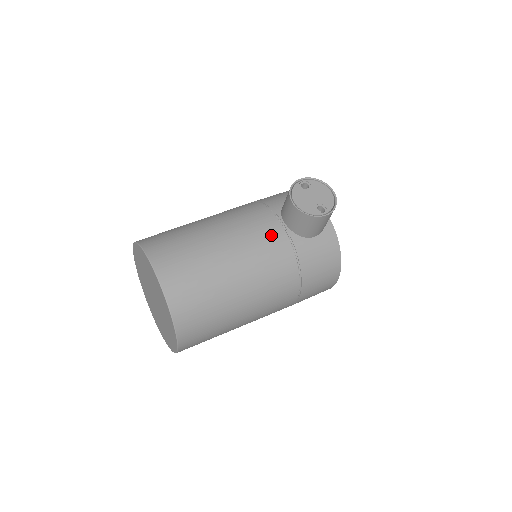
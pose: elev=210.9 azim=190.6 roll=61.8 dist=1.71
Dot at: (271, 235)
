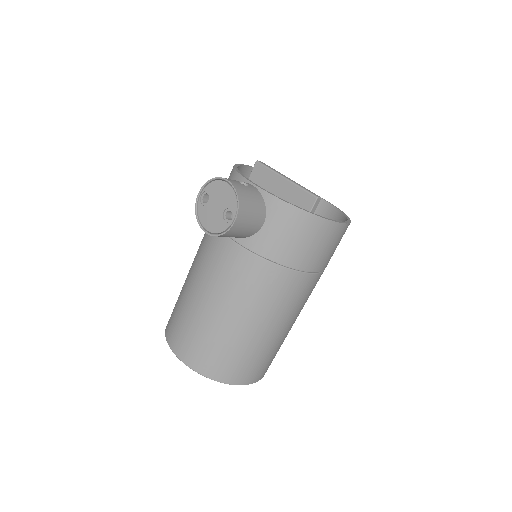
Dot at: (227, 258)
